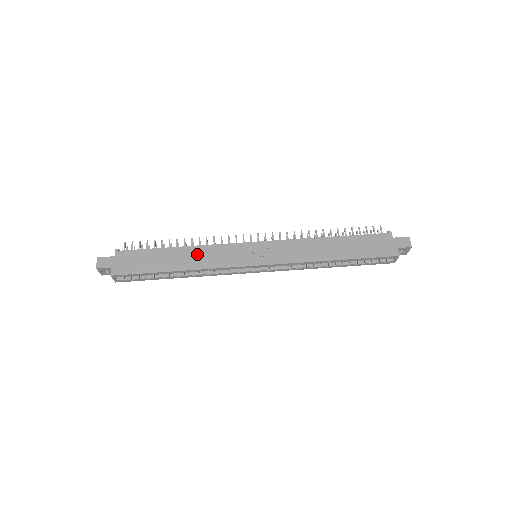
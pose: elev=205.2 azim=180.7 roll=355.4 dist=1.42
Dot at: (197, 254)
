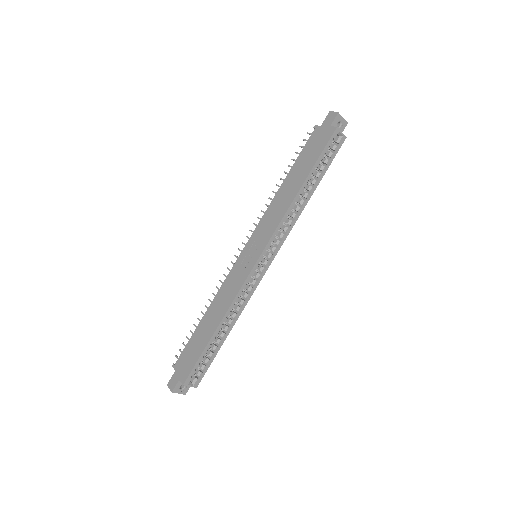
Dot at: (218, 303)
